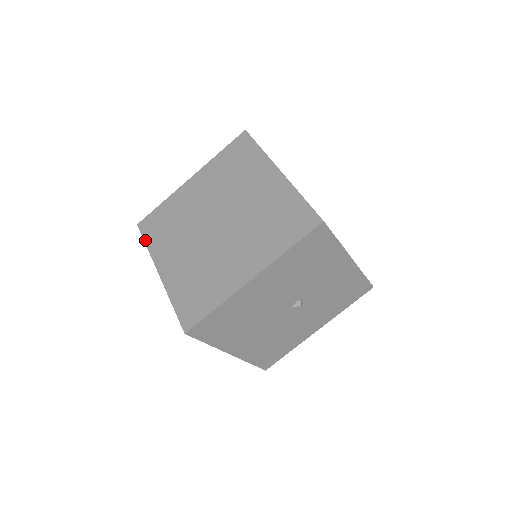
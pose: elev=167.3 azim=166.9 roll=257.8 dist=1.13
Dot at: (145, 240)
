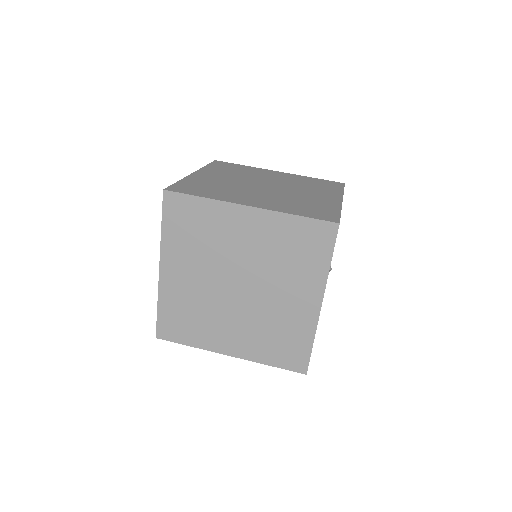
Dot at: (194, 194)
